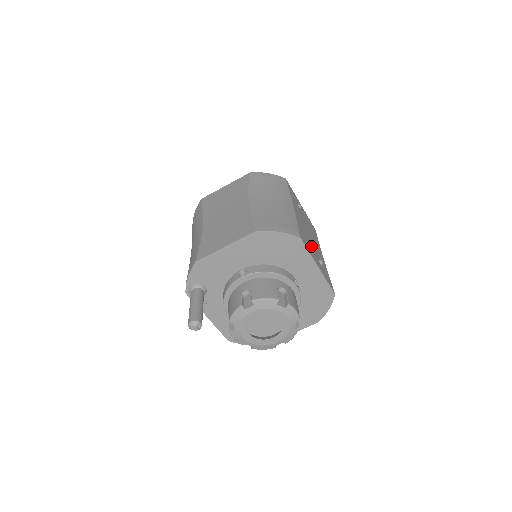
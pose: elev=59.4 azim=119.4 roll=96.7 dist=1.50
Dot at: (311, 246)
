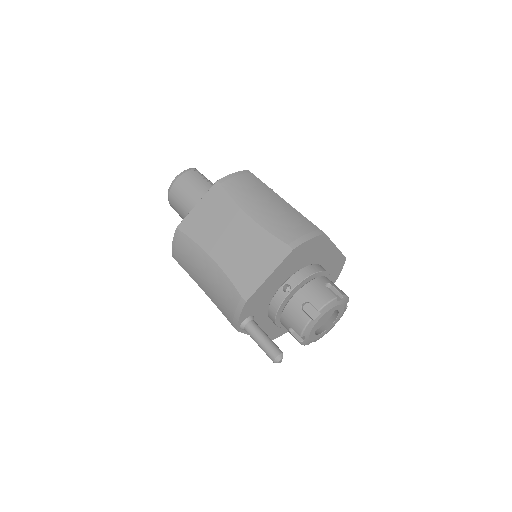
Dot at: occluded
